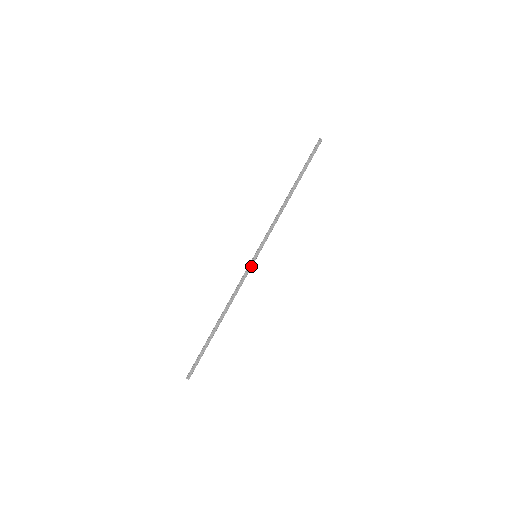
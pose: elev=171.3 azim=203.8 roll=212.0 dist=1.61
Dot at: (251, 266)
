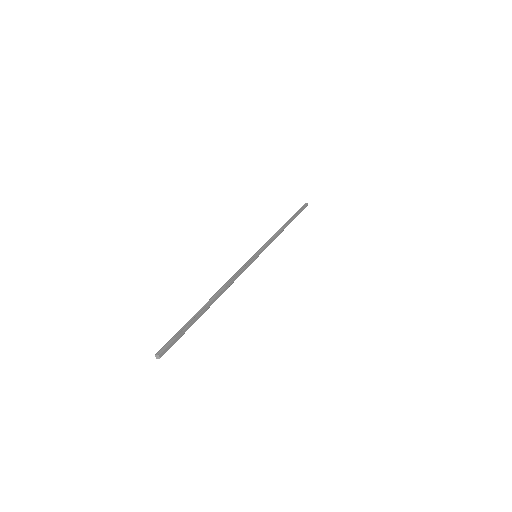
Dot at: (252, 262)
